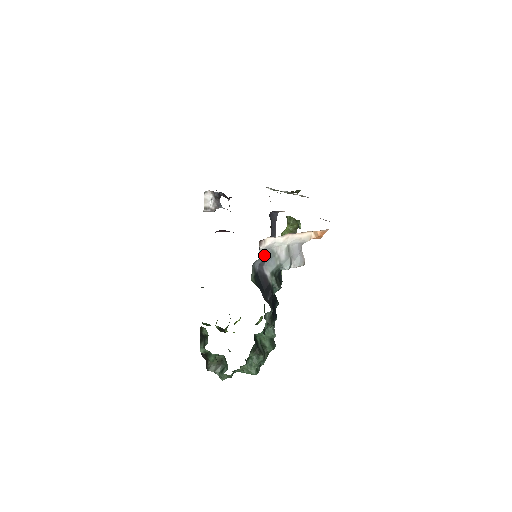
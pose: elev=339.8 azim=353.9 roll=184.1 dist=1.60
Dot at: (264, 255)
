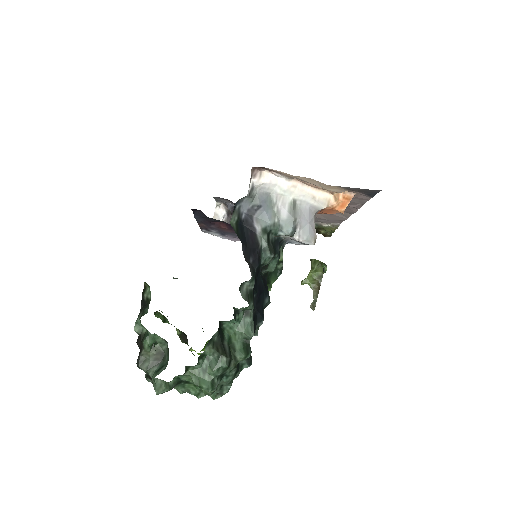
Dot at: (257, 198)
